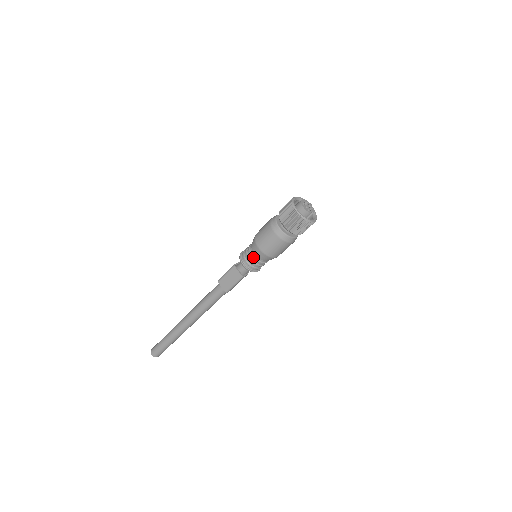
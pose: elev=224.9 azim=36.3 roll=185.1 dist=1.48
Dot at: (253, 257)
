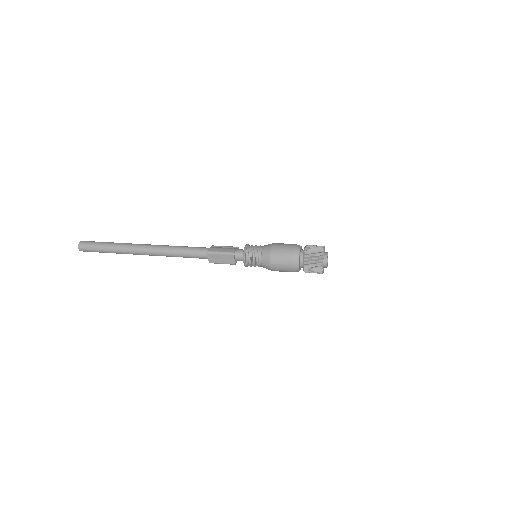
Dot at: (258, 263)
